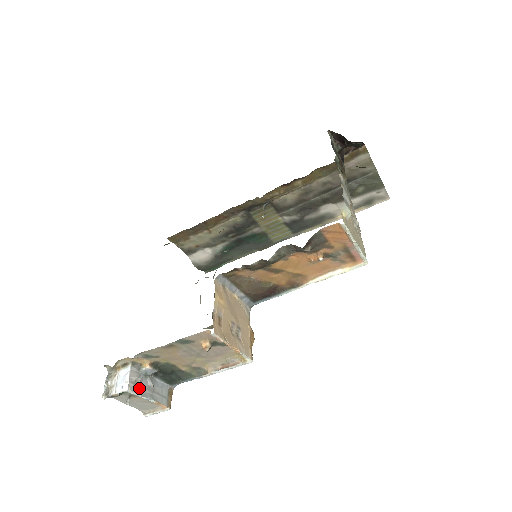
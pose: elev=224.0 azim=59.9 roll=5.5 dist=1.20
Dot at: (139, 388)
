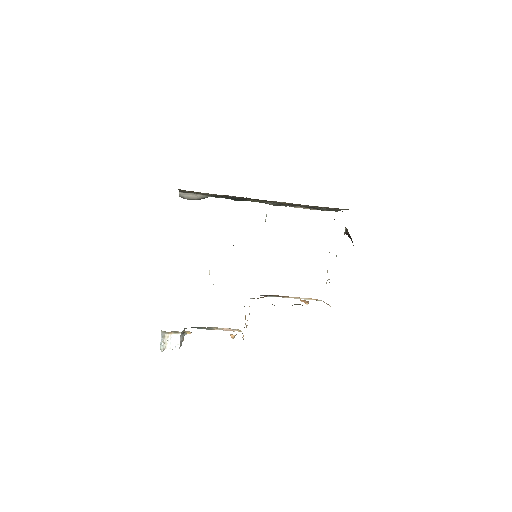
Dot at: occluded
